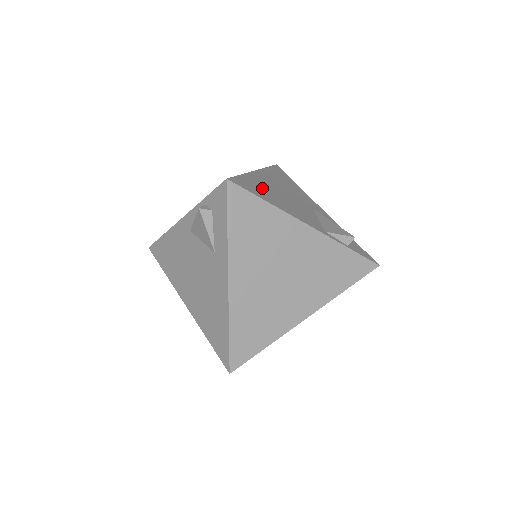
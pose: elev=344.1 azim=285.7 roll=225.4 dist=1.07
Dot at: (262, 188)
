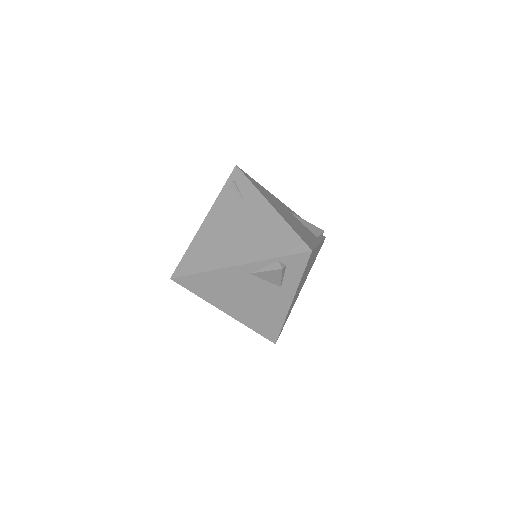
Dot at: (299, 230)
